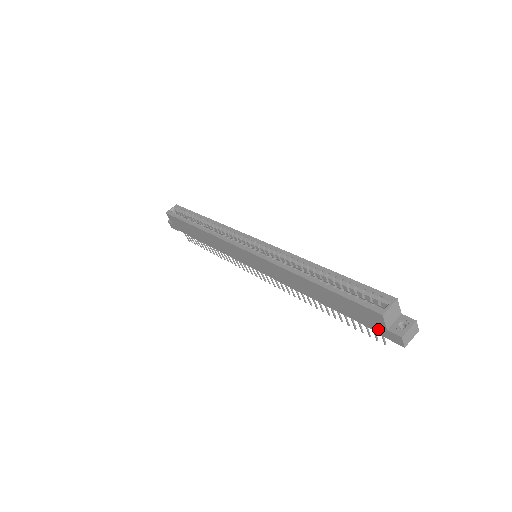
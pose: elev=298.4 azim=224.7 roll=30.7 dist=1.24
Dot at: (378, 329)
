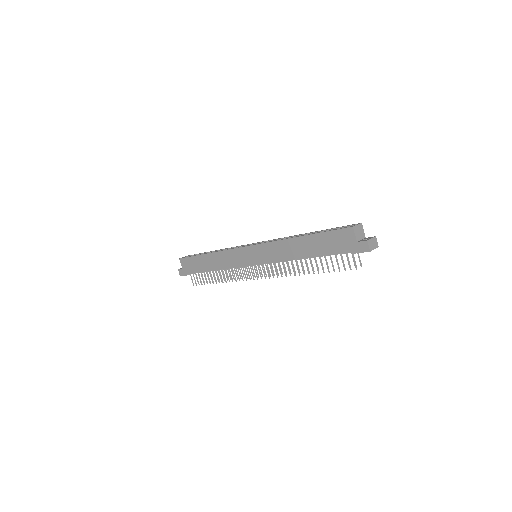
Dot at: (351, 247)
